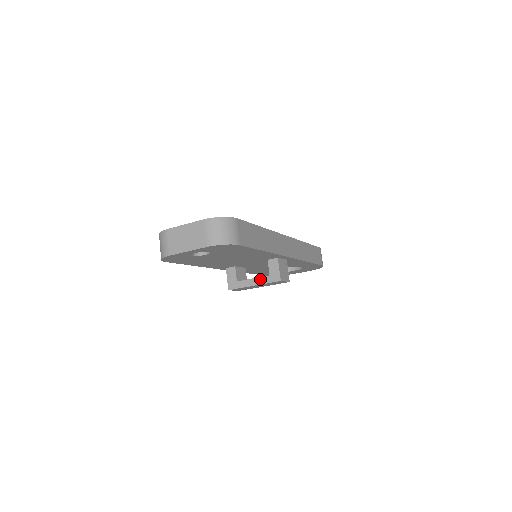
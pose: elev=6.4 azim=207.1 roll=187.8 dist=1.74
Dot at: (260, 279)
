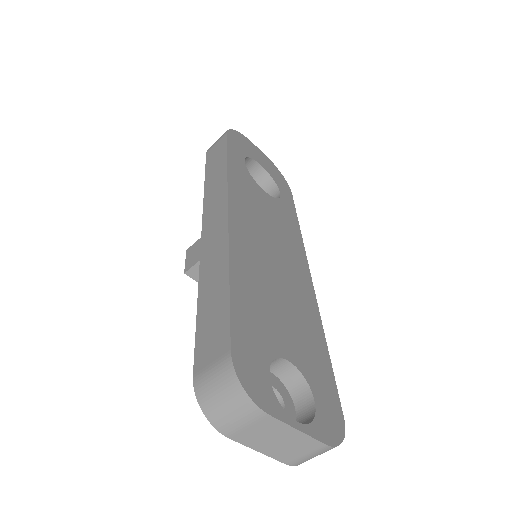
Dot at: occluded
